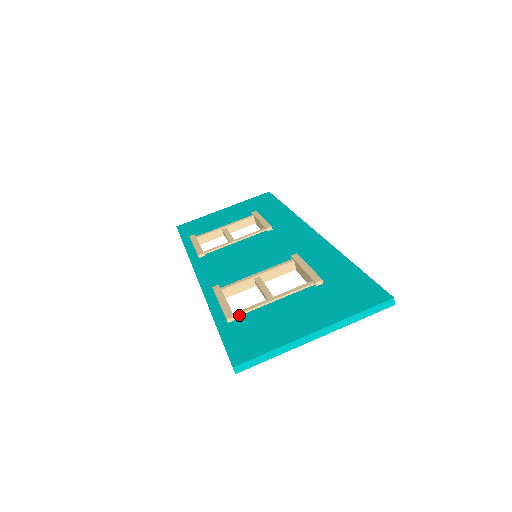
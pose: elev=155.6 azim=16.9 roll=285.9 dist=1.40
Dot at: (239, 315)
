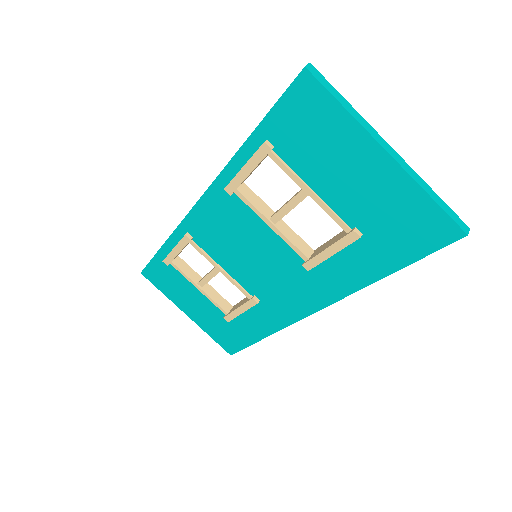
Dot at: occluded
